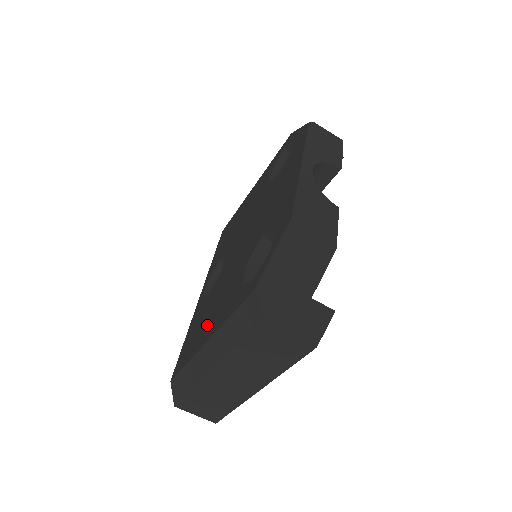
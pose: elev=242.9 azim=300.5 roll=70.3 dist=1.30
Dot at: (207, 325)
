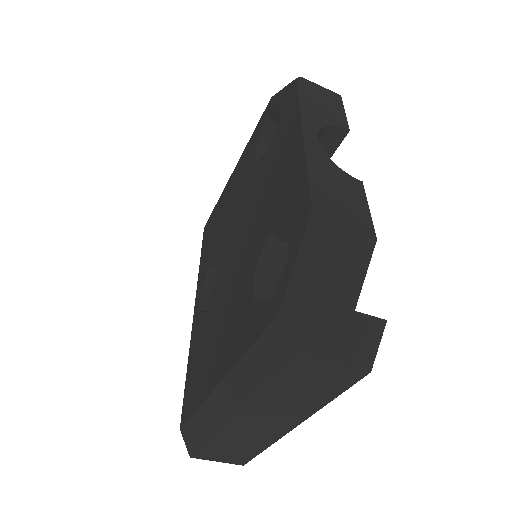
Dot at: (215, 357)
